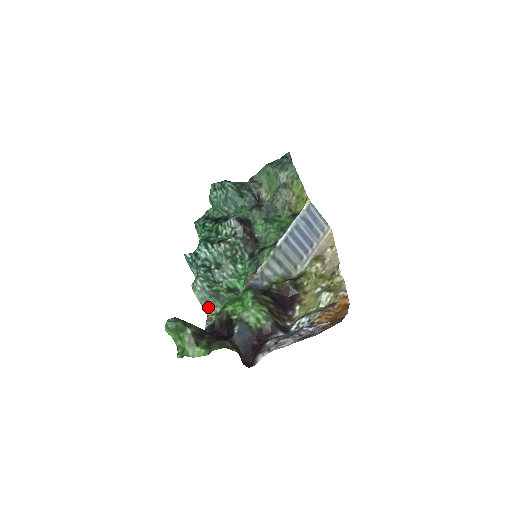
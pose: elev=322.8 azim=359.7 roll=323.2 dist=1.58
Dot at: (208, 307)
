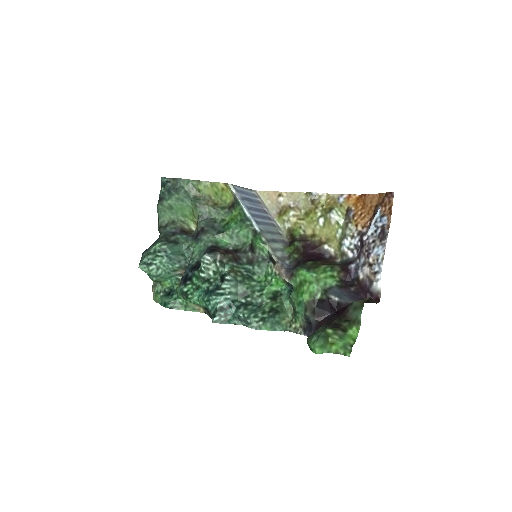
Dot at: (282, 326)
